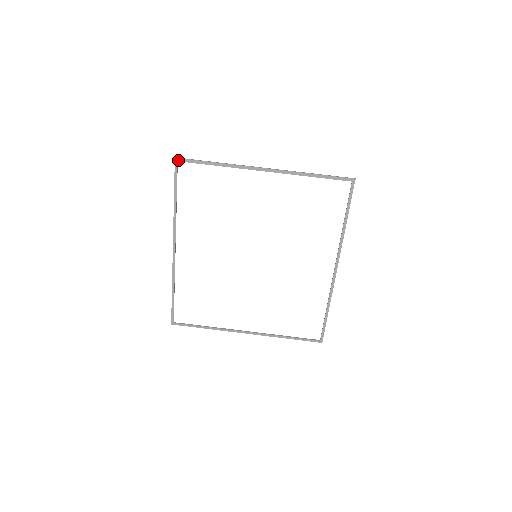
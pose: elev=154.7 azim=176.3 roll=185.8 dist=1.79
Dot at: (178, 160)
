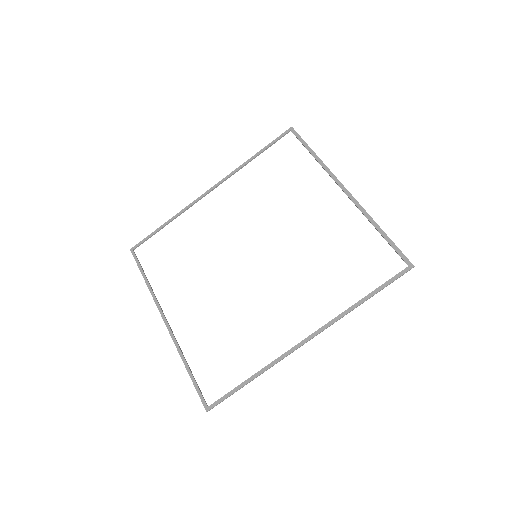
Dot at: (292, 130)
